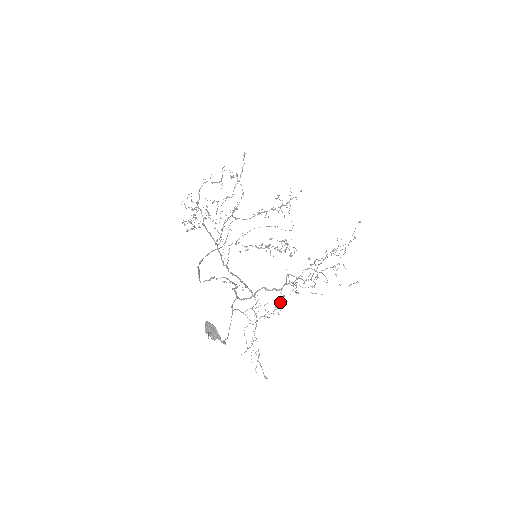
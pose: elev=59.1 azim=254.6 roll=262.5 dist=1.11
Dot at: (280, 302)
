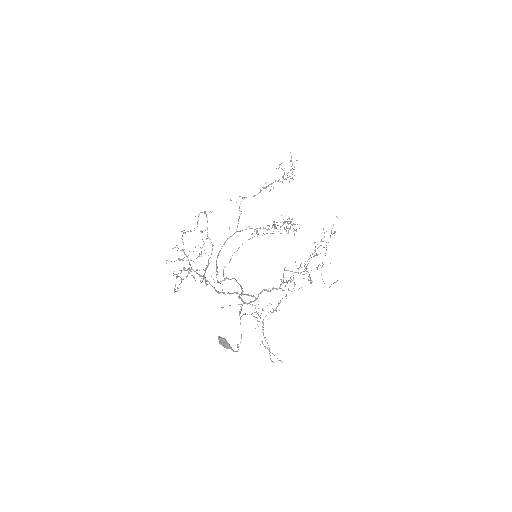
Dot at: (280, 300)
